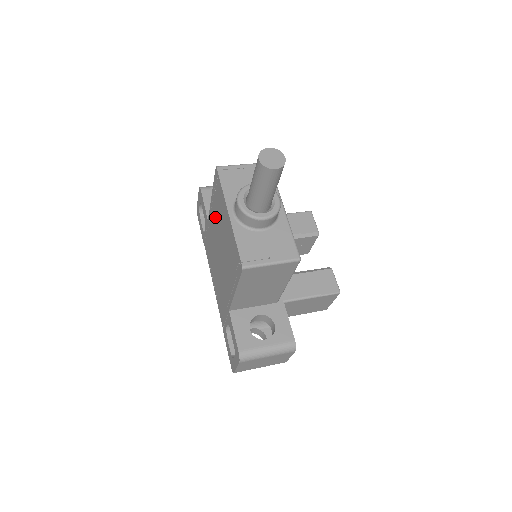
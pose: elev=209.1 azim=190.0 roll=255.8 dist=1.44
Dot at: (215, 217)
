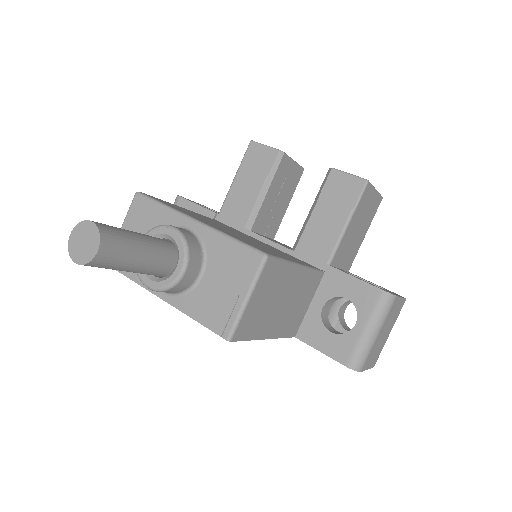
Dot at: occluded
